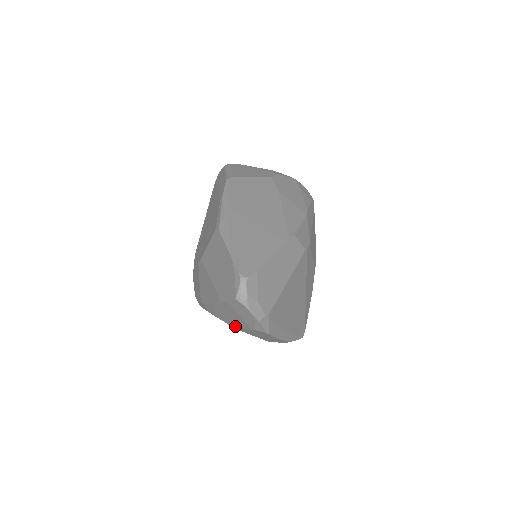
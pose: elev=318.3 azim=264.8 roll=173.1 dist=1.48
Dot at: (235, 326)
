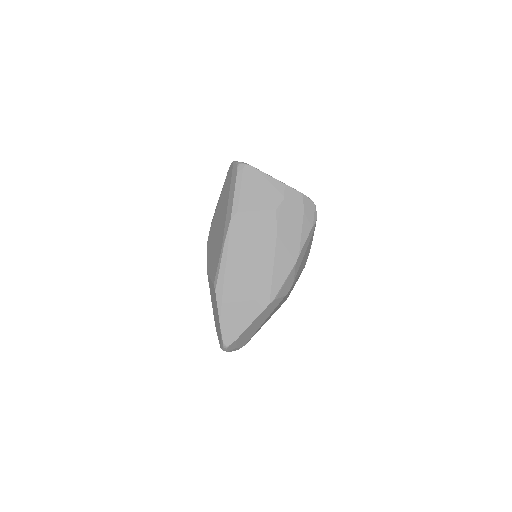
Dot at: occluded
